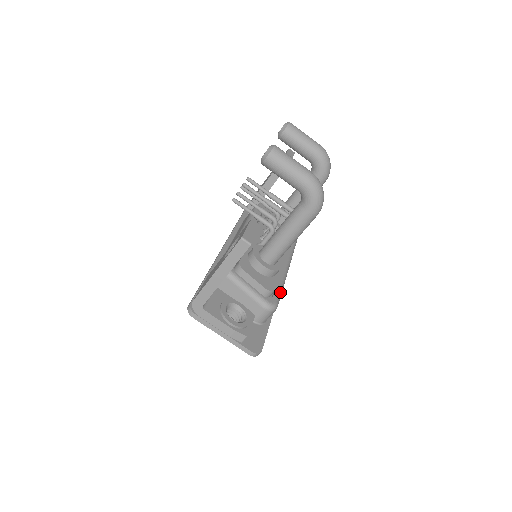
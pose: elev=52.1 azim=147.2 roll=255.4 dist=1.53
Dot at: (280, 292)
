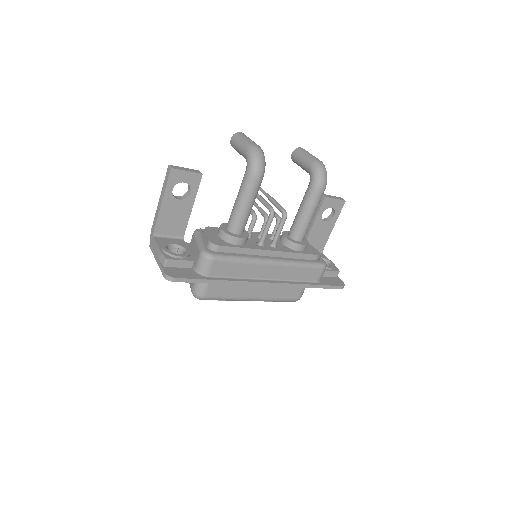
Dot at: (230, 256)
